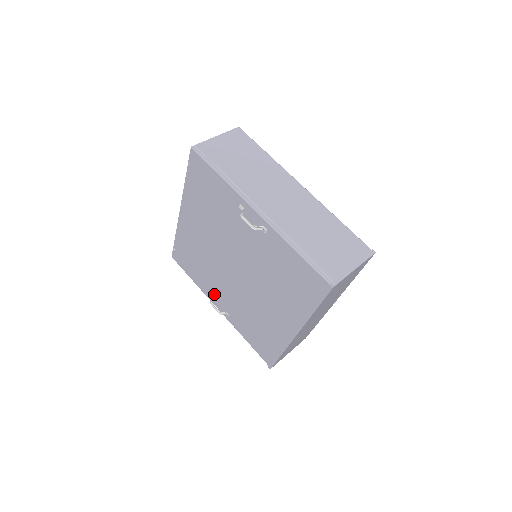
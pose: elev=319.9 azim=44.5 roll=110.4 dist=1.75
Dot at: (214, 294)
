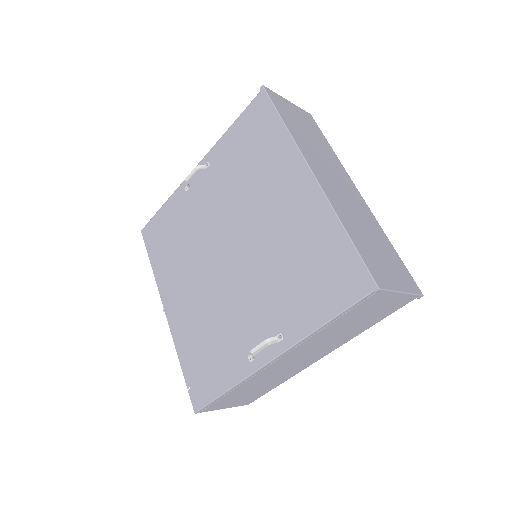
Dot at: (250, 345)
